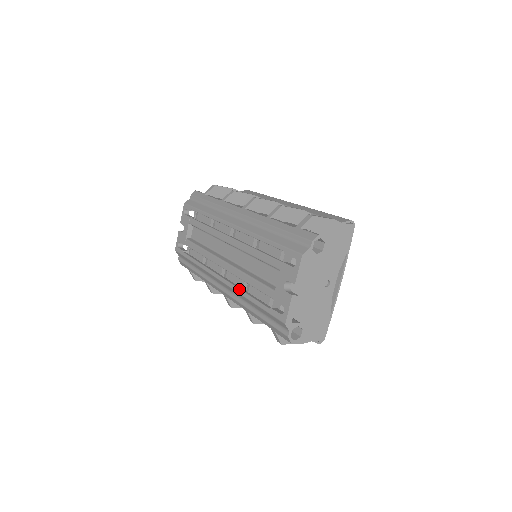
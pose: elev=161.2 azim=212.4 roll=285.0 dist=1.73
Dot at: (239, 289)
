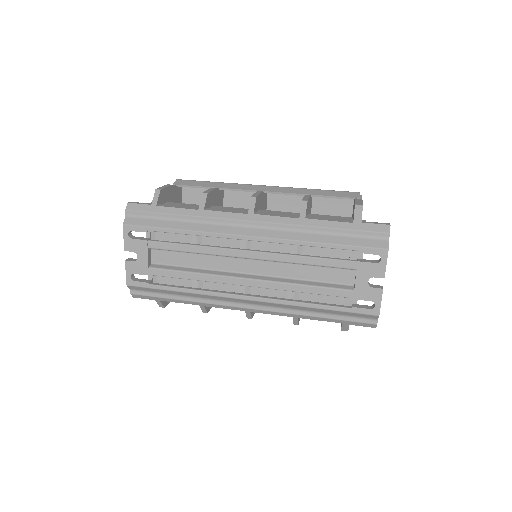
Dot at: (291, 301)
